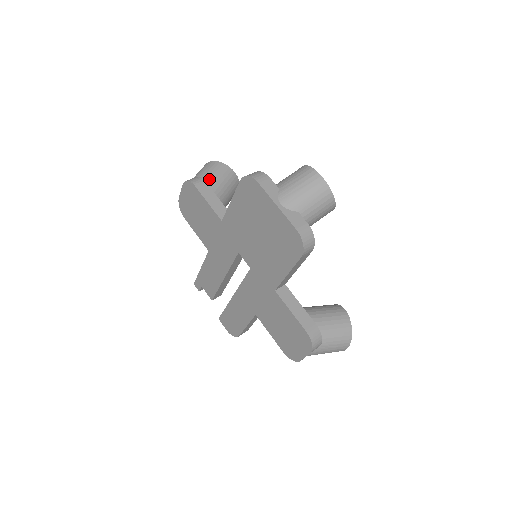
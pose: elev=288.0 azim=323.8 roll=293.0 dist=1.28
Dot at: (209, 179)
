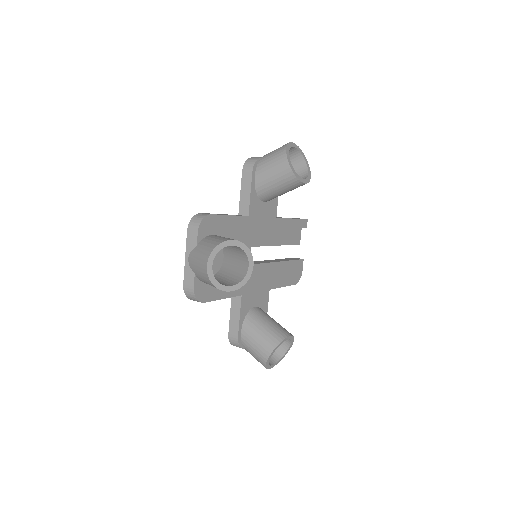
Dot at: (263, 168)
